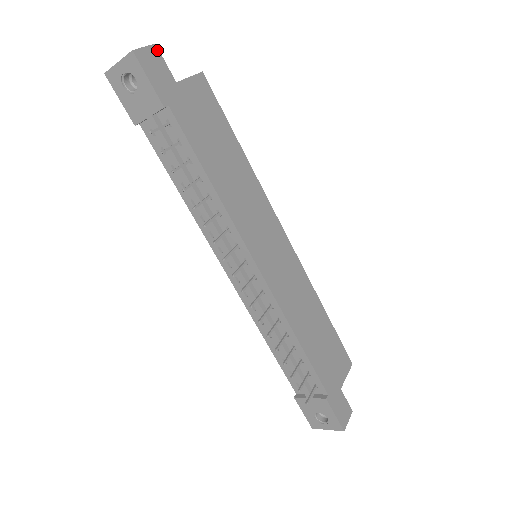
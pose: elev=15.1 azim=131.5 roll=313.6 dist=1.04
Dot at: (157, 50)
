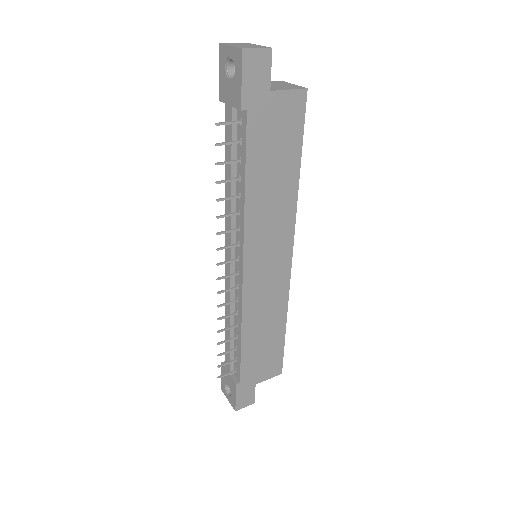
Dot at: (270, 55)
